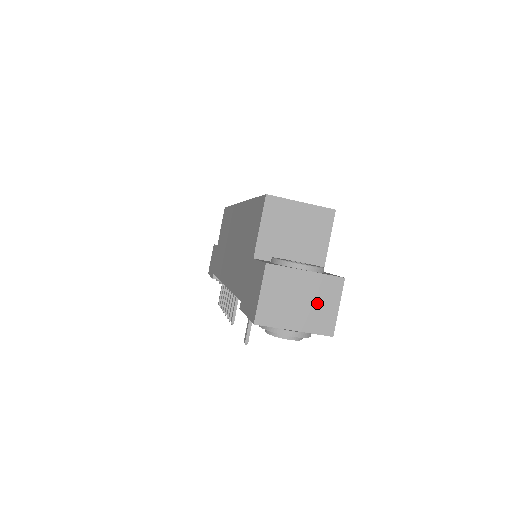
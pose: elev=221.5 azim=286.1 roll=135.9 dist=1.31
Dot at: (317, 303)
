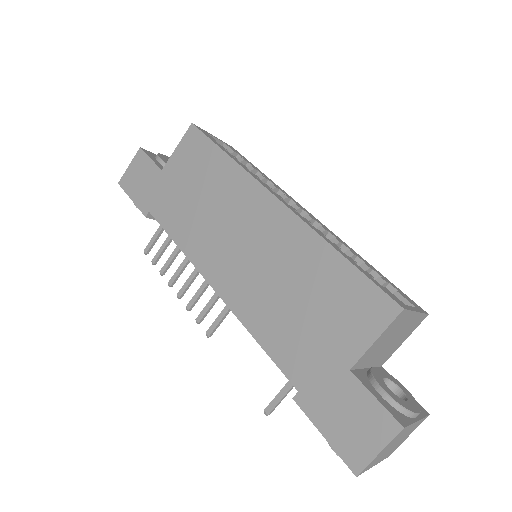
Dot at: (402, 440)
